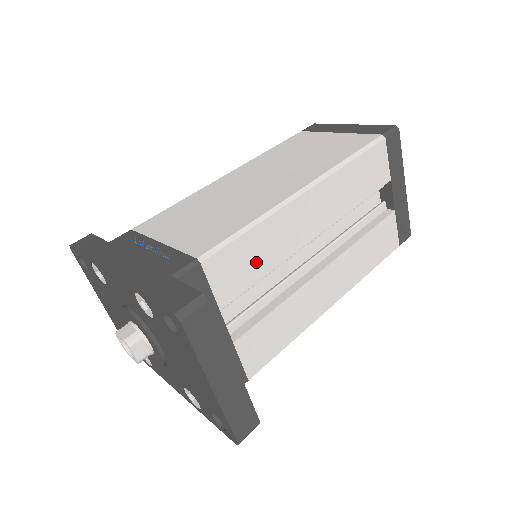
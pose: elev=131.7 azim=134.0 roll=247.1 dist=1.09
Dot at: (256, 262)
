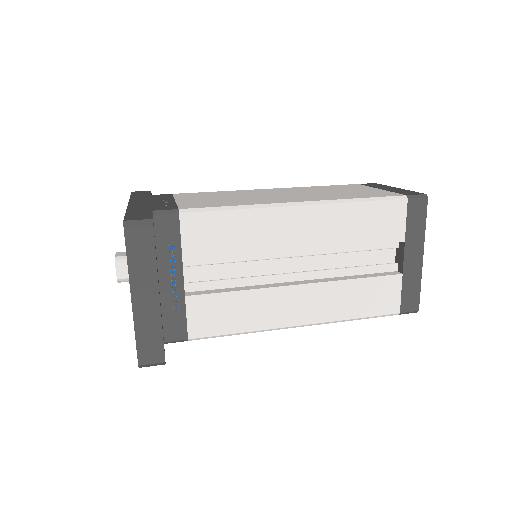
Dot at: (230, 240)
